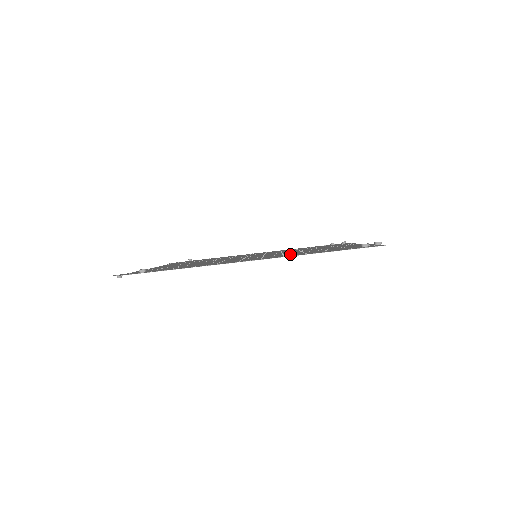
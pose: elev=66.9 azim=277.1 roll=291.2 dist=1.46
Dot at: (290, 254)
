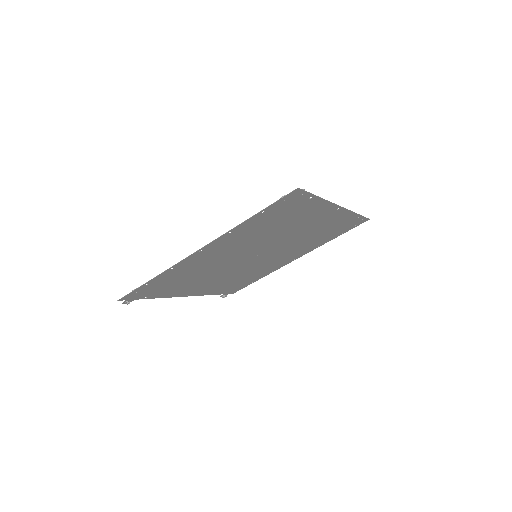
Dot at: (246, 236)
